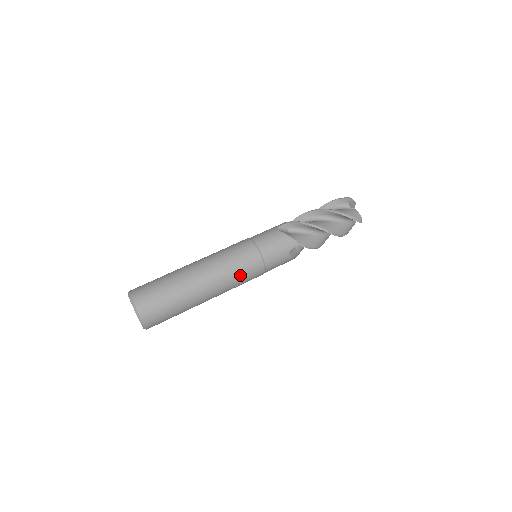
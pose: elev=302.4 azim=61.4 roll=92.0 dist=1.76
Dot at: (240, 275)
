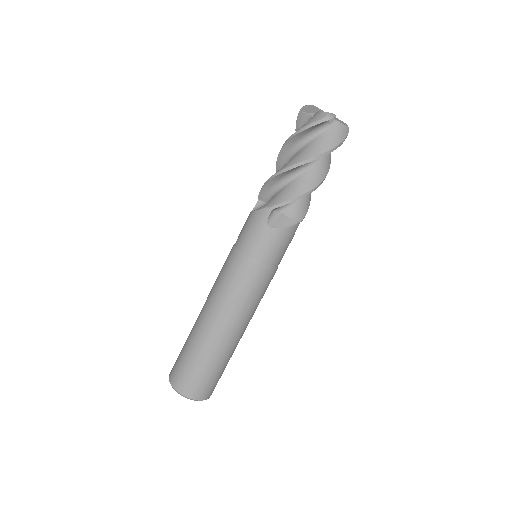
Dot at: (262, 297)
